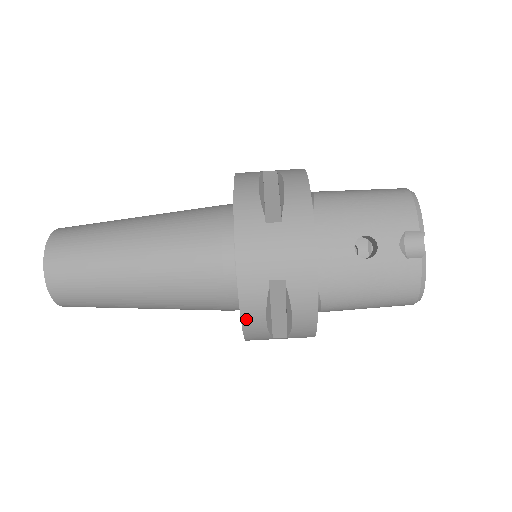
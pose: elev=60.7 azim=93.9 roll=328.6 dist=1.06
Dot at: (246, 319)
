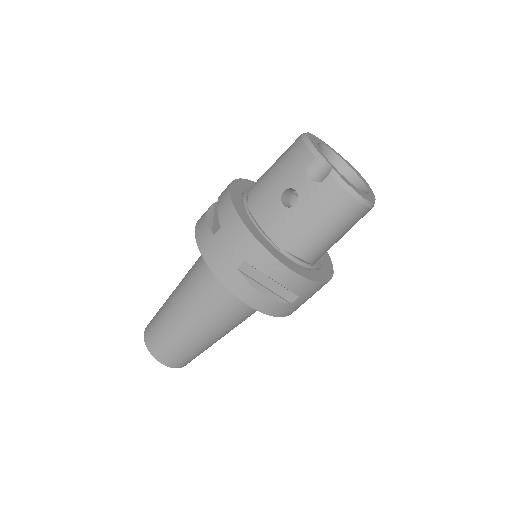
Dot at: (250, 303)
